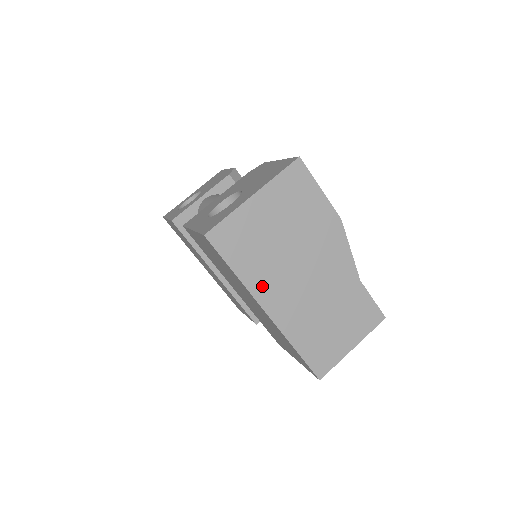
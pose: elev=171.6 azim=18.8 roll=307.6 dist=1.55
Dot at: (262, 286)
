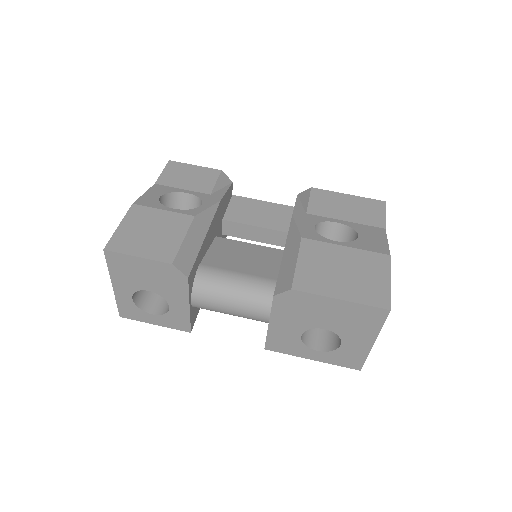
Dot at: occluded
